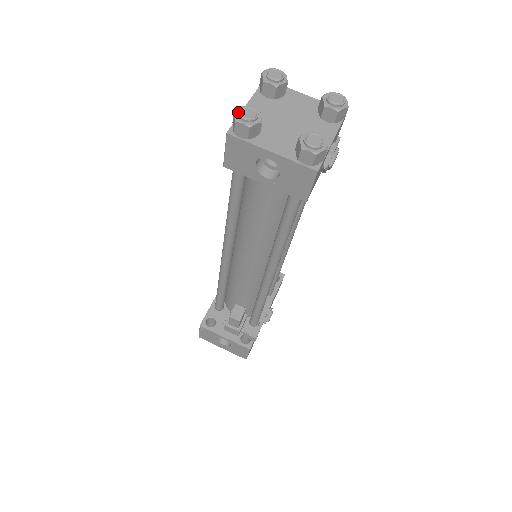
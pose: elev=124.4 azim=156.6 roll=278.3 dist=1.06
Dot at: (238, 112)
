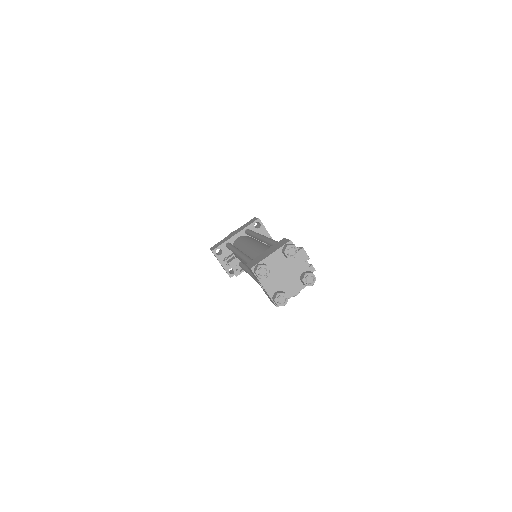
Dot at: (259, 270)
